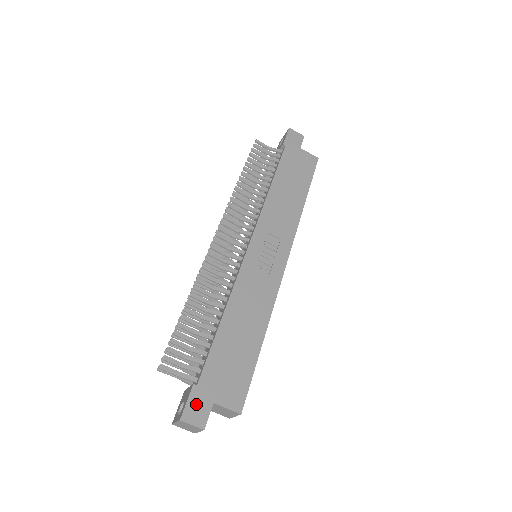
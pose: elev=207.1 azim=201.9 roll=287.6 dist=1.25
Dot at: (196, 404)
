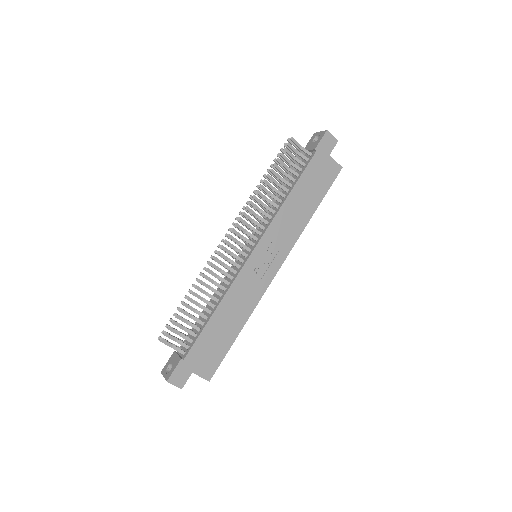
Dot at: (180, 372)
